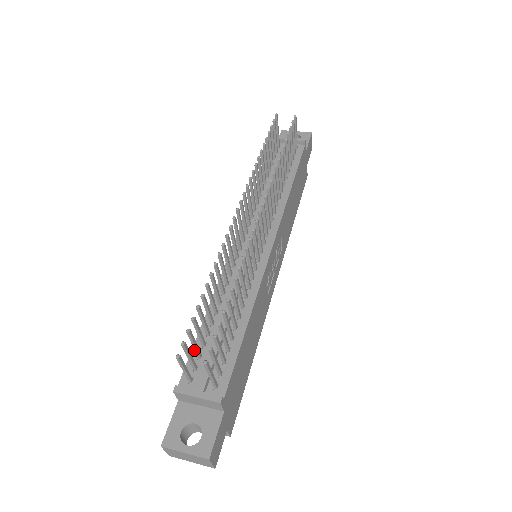
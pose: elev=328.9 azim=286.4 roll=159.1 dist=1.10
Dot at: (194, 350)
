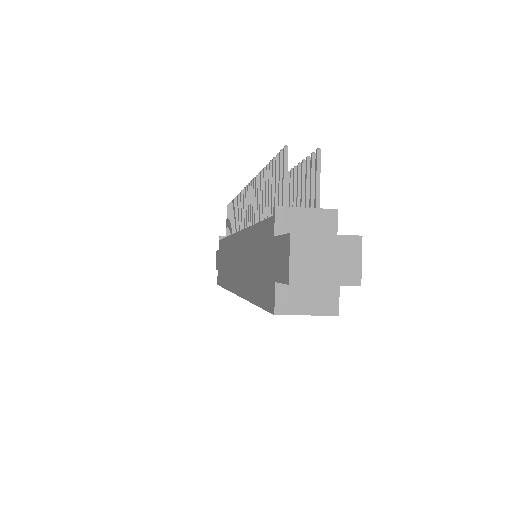
Dot at: occluded
